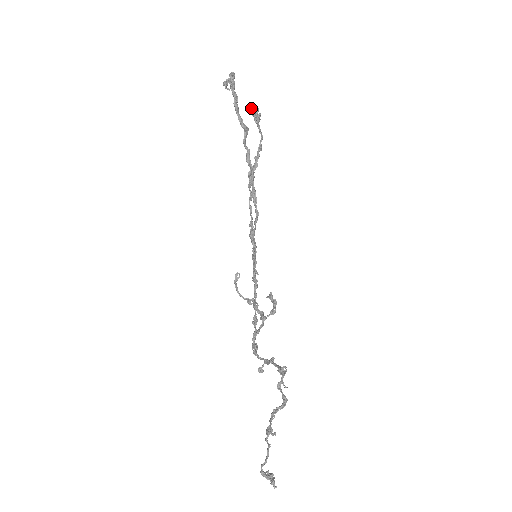
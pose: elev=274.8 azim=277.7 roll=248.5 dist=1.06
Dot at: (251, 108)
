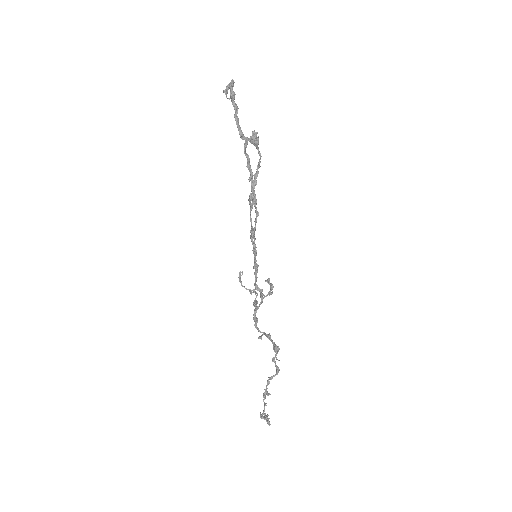
Dot at: (250, 138)
